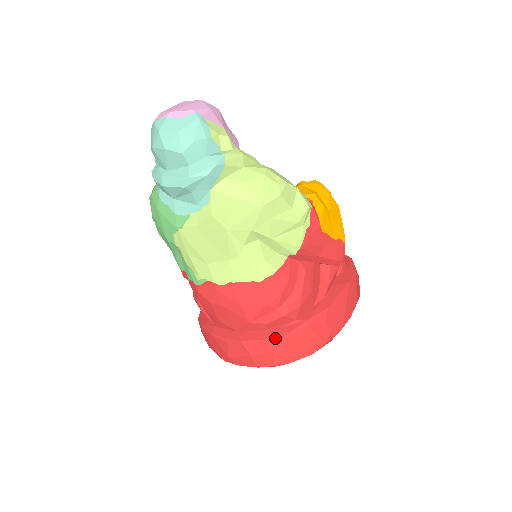
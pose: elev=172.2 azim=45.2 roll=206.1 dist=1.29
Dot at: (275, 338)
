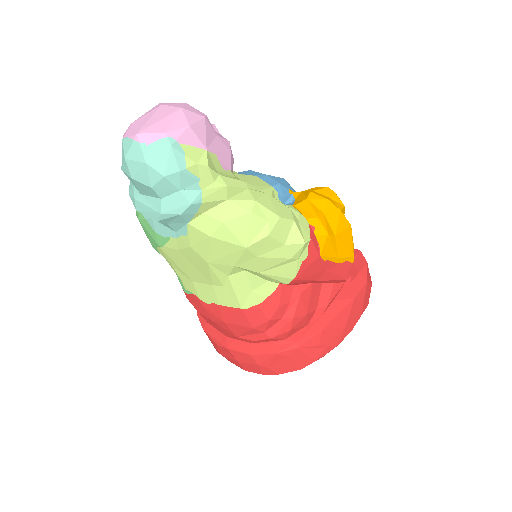
Dot at: (261, 355)
